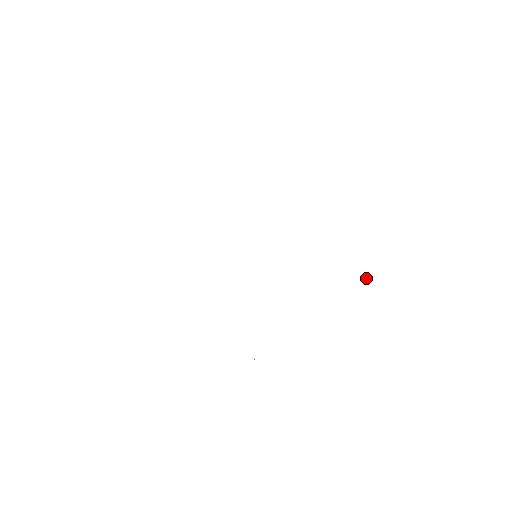
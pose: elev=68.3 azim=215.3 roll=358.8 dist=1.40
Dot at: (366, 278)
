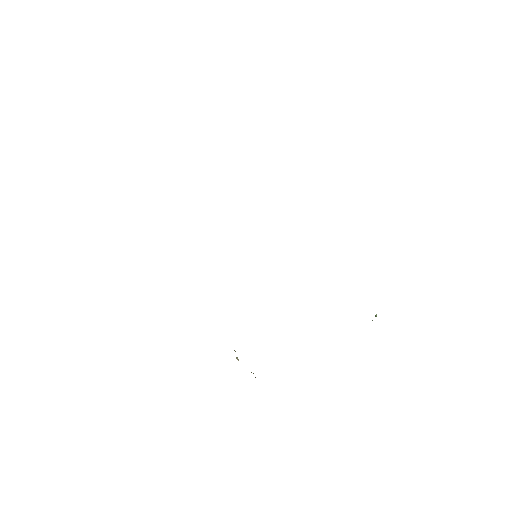
Dot at: (376, 316)
